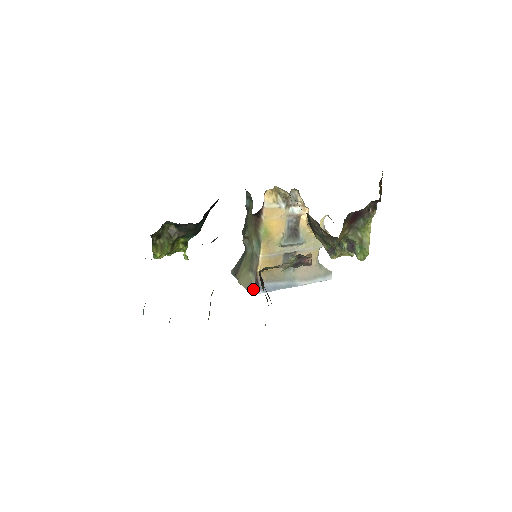
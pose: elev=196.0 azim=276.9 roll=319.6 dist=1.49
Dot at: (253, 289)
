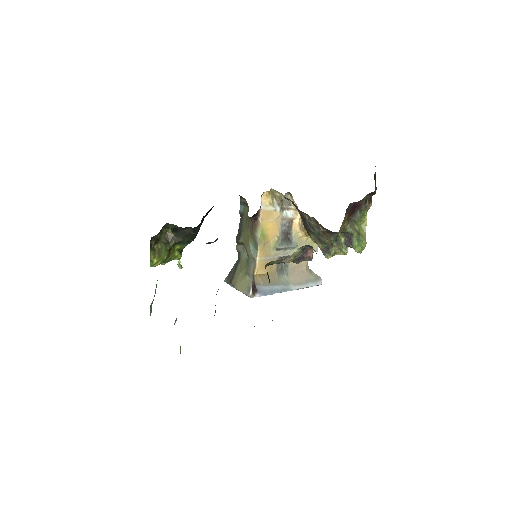
Dot at: (251, 292)
